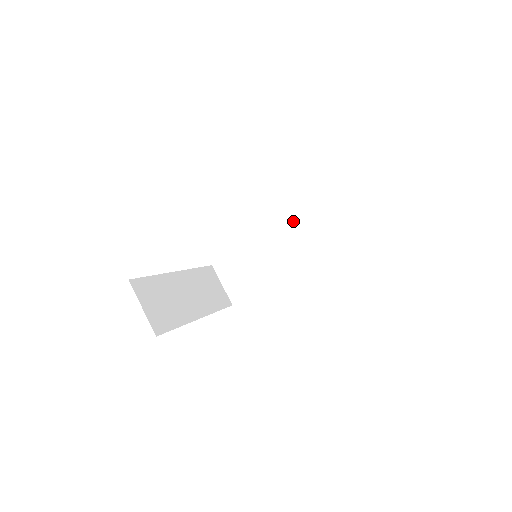
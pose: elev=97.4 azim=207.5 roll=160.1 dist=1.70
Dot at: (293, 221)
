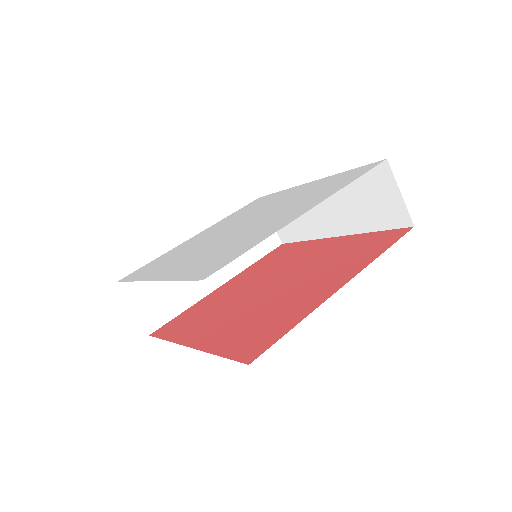
Dot at: occluded
